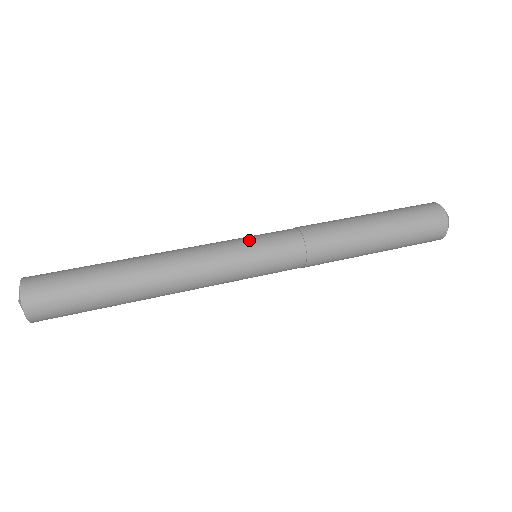
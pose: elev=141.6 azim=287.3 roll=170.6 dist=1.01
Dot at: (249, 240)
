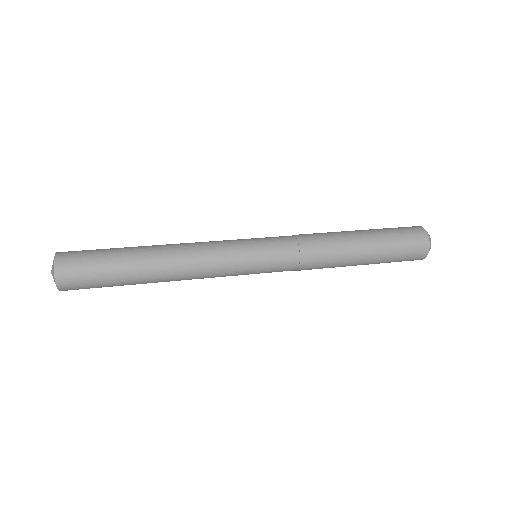
Dot at: (250, 239)
